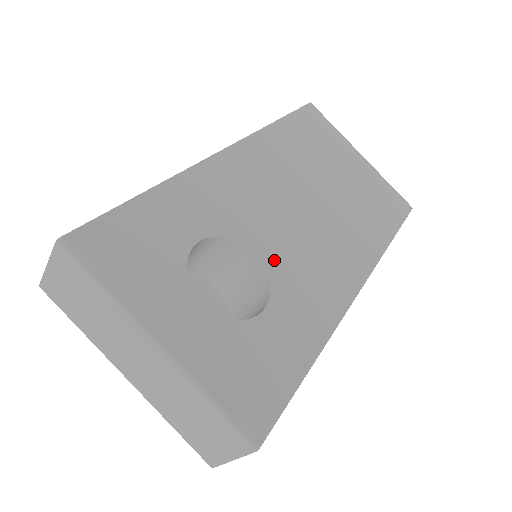
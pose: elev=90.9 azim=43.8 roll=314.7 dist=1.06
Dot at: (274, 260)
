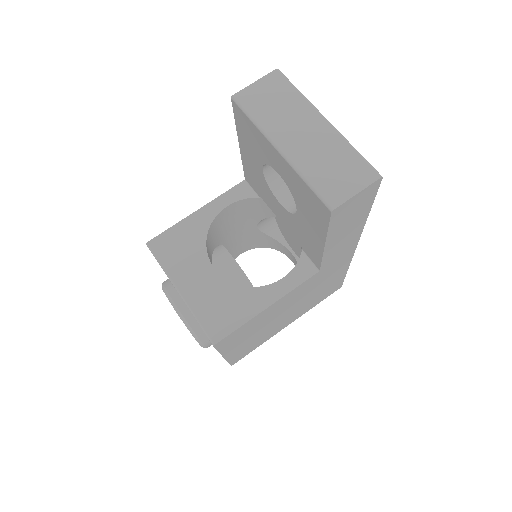
Dot at: occluded
